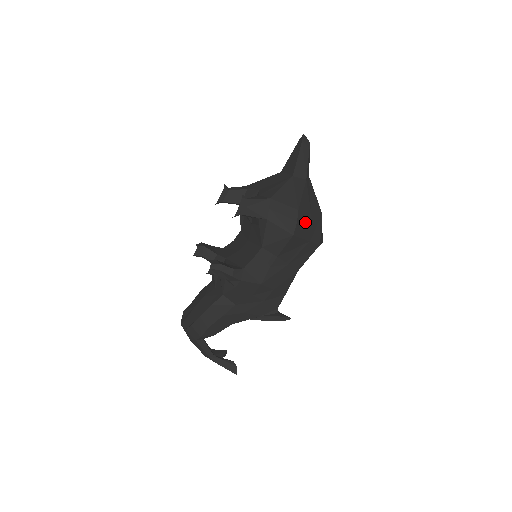
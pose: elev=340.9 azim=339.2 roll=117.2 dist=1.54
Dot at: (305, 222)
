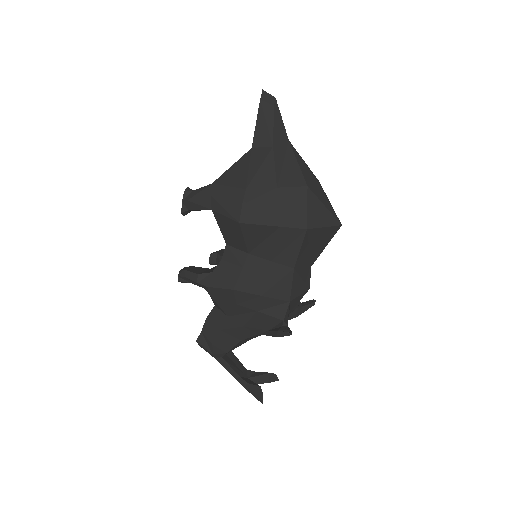
Dot at: (265, 202)
